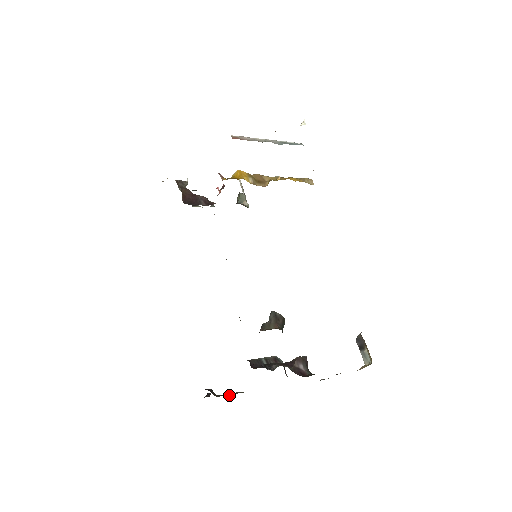
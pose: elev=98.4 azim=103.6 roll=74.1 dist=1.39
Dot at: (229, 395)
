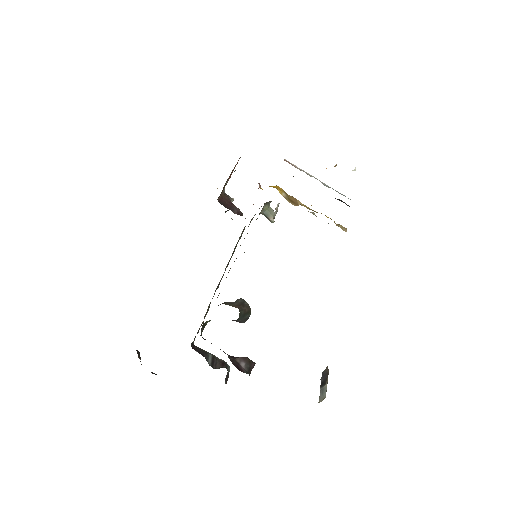
Dot at: occluded
